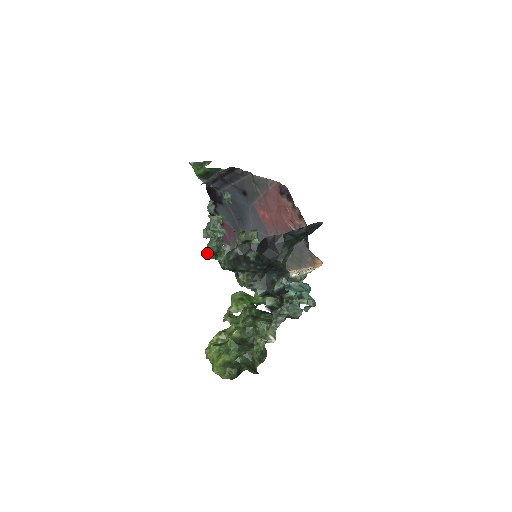
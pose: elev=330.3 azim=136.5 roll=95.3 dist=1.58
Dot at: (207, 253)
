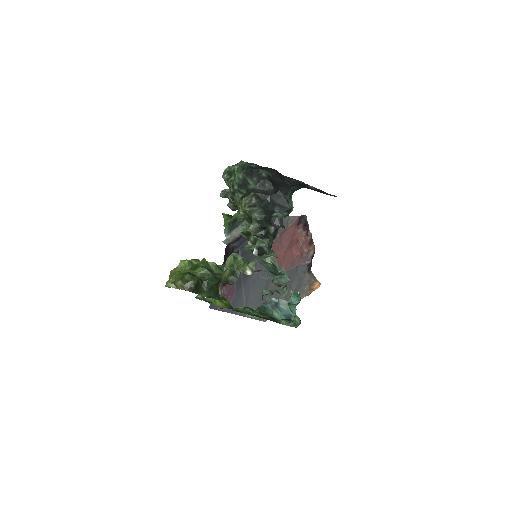
Dot at: (223, 172)
